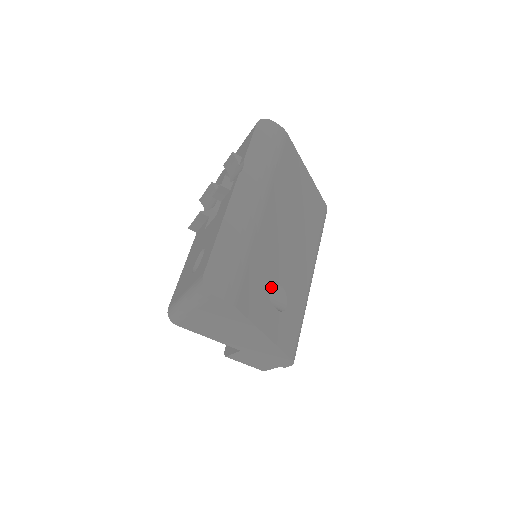
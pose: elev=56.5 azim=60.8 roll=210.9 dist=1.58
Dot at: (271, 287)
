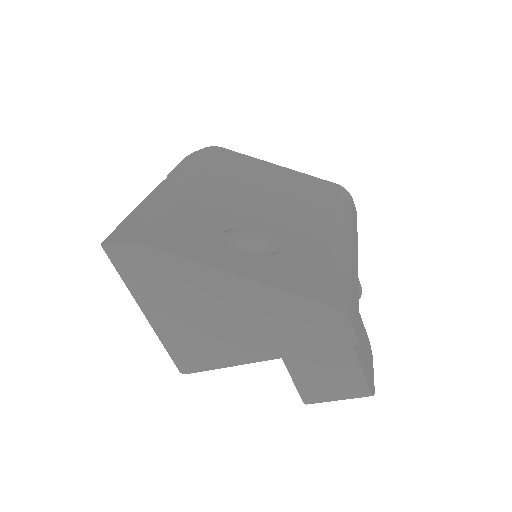
Dot at: (250, 247)
